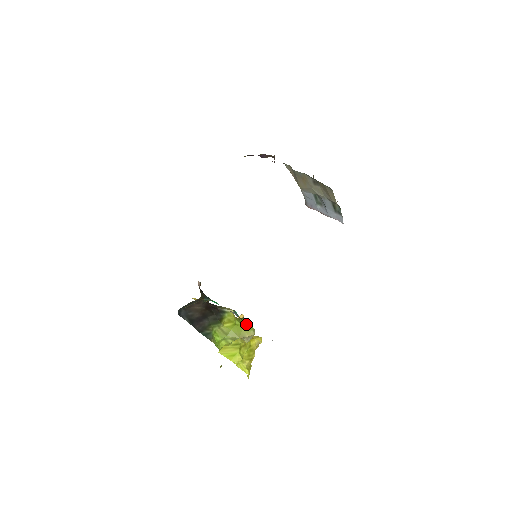
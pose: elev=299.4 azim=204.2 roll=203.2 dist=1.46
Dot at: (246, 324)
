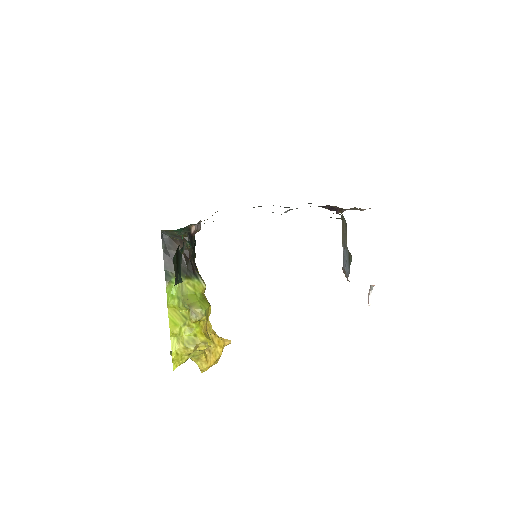
Dot at: (204, 303)
